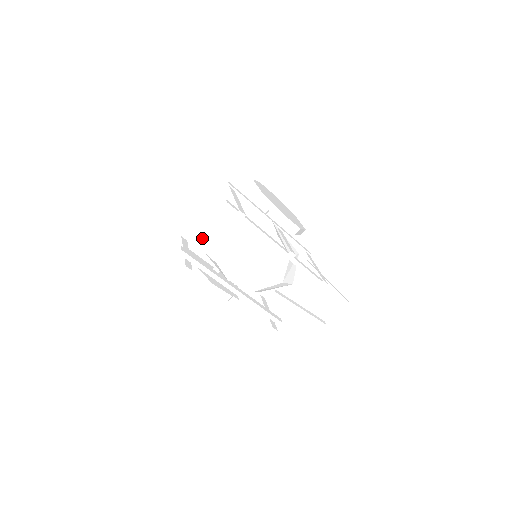
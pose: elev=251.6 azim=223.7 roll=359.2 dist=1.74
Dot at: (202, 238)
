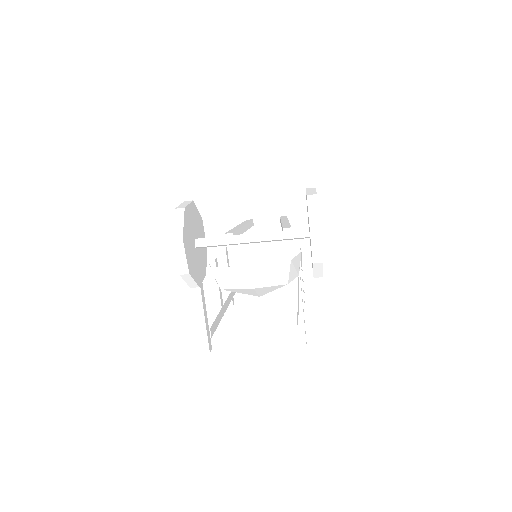
Dot at: occluded
